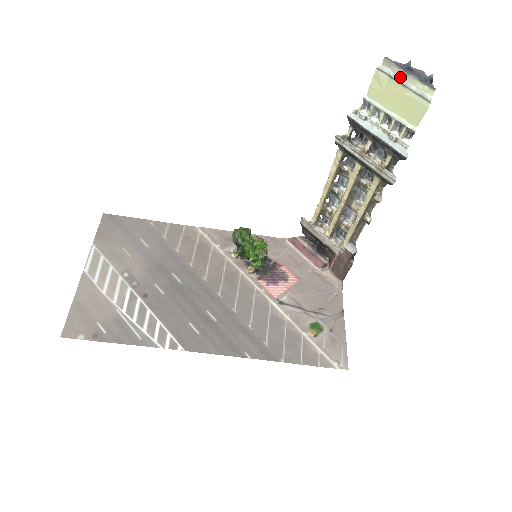
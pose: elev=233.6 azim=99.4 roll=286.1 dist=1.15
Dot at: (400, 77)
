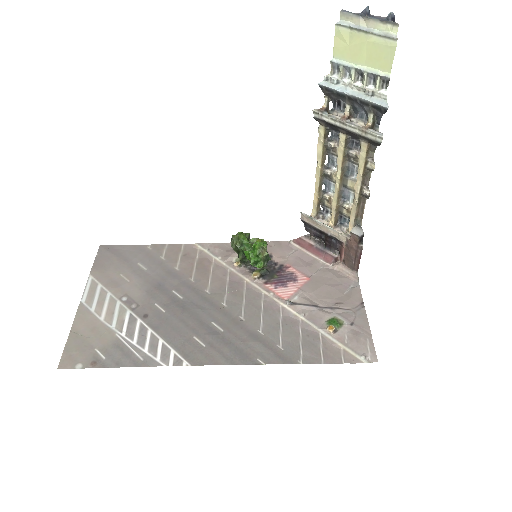
Dot at: (361, 25)
